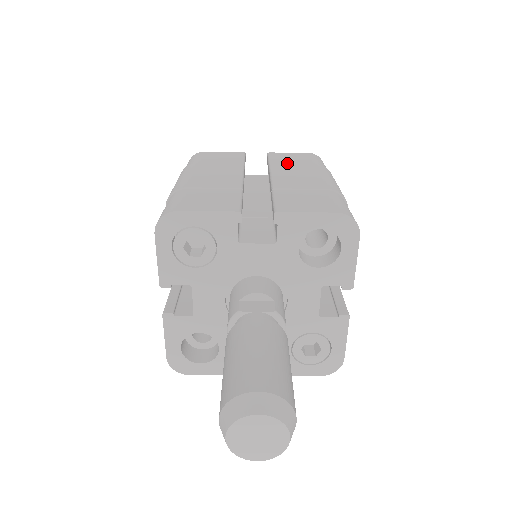
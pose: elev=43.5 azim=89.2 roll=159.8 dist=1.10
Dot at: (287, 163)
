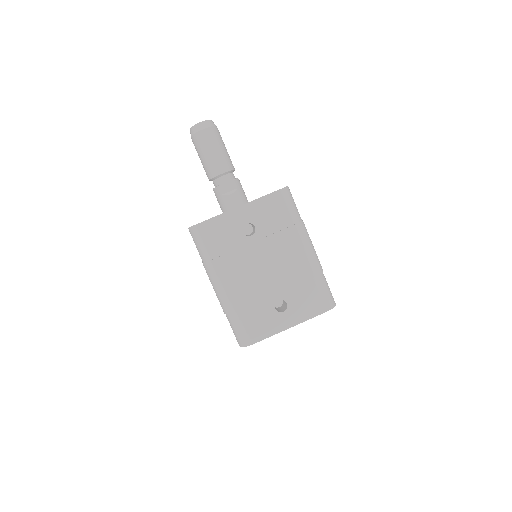
Dot at: occluded
